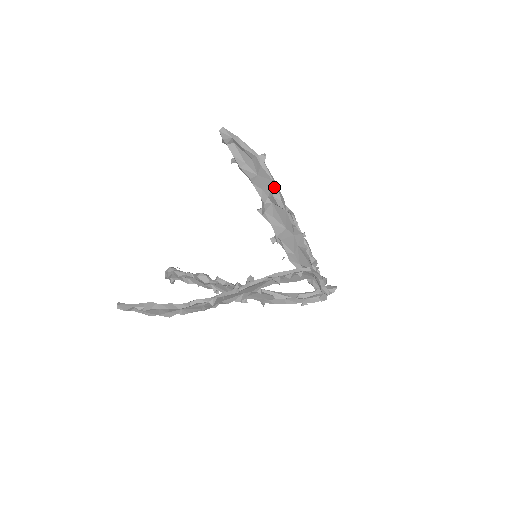
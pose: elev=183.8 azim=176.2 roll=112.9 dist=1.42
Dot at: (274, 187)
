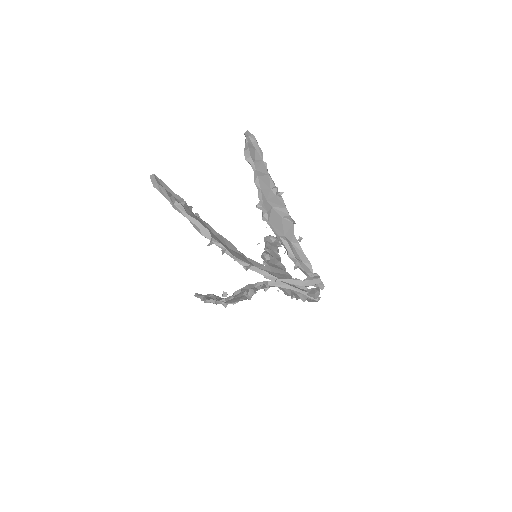
Dot at: (191, 223)
